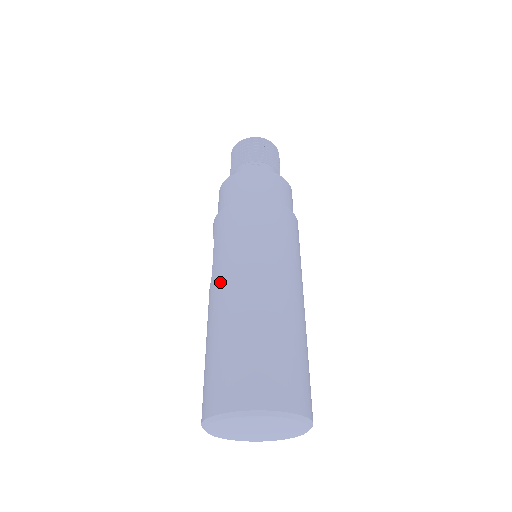
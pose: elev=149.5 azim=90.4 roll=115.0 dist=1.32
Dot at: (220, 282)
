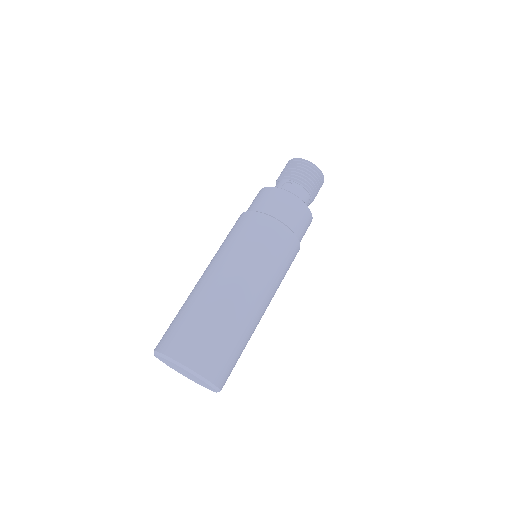
Dot at: (208, 267)
